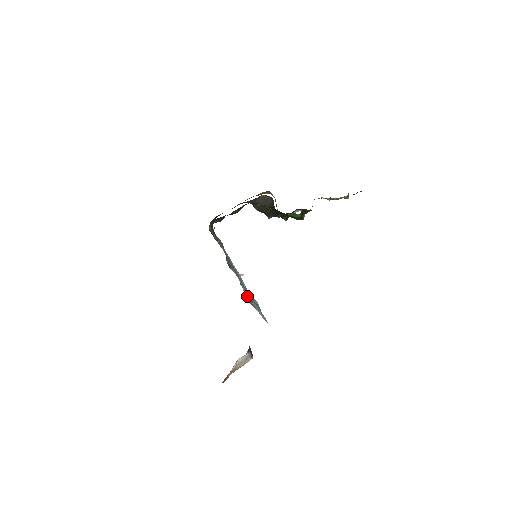
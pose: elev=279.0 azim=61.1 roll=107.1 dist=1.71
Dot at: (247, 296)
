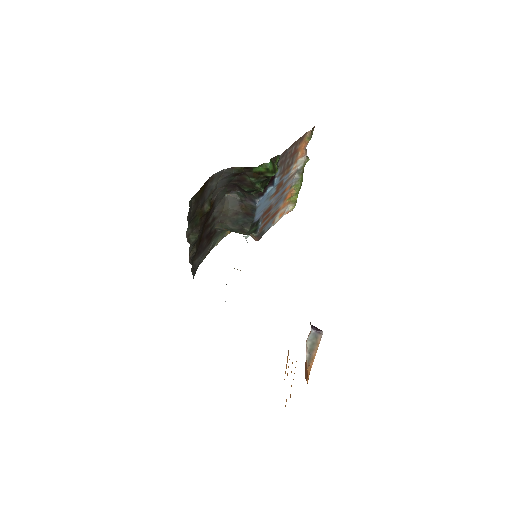
Dot at: occluded
